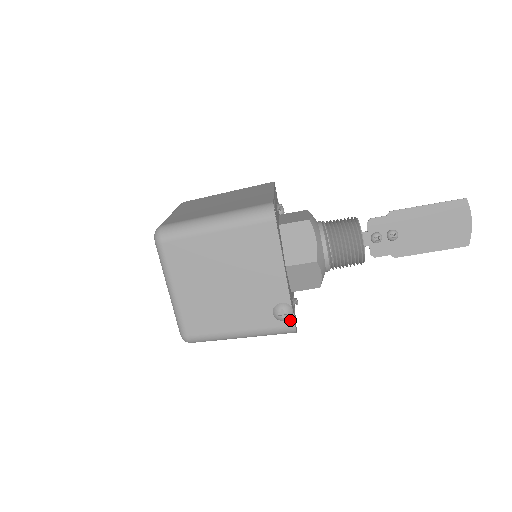
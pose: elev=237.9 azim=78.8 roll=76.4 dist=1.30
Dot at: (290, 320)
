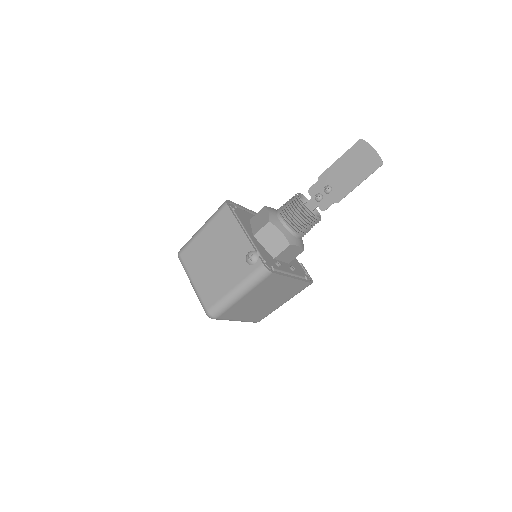
Dot at: (258, 261)
